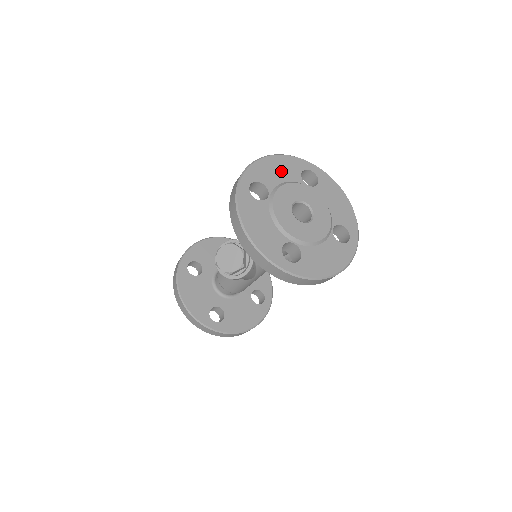
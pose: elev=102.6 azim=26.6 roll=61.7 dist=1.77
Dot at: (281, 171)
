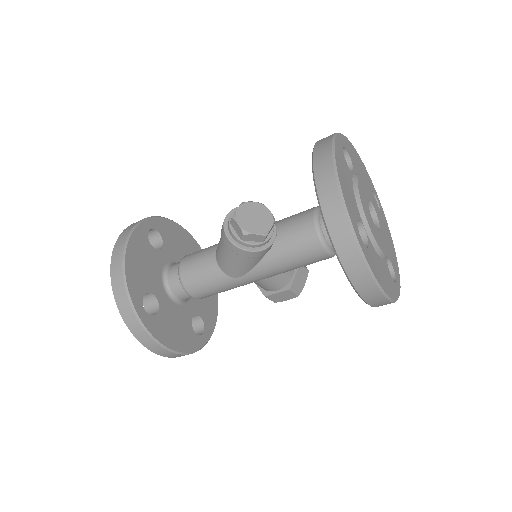
Dot at: (361, 170)
